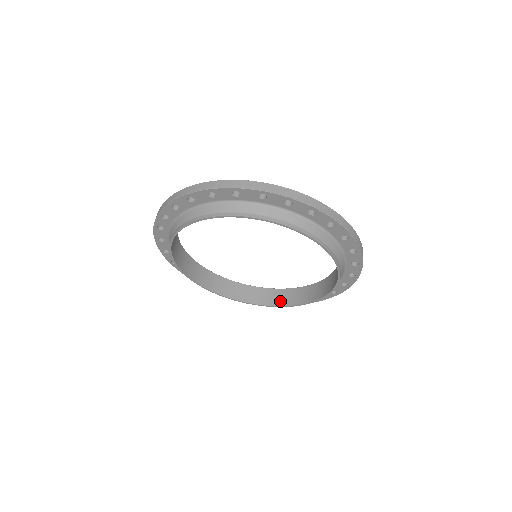
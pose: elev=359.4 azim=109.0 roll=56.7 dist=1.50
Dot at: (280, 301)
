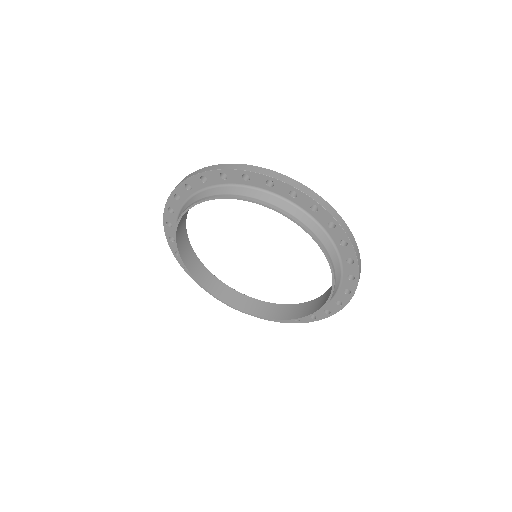
Dot at: (301, 313)
